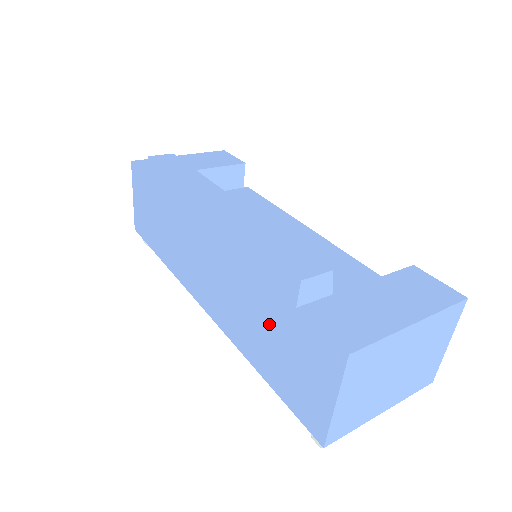
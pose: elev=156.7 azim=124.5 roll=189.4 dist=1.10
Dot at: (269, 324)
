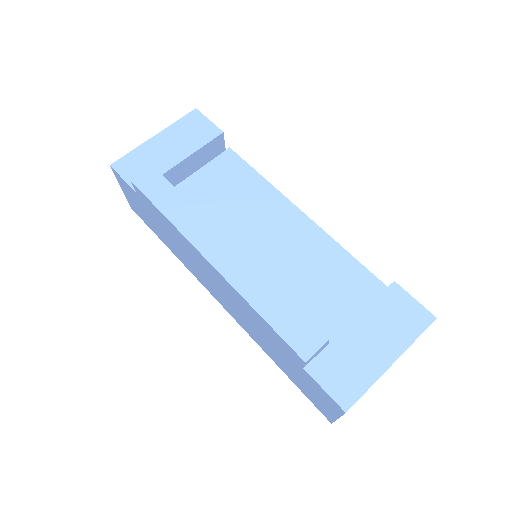
Dot at: (282, 356)
